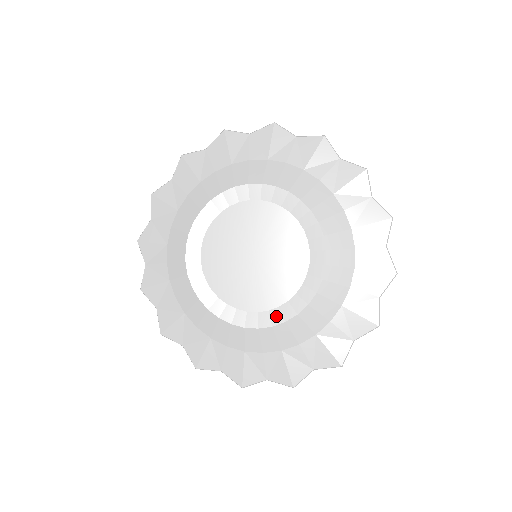
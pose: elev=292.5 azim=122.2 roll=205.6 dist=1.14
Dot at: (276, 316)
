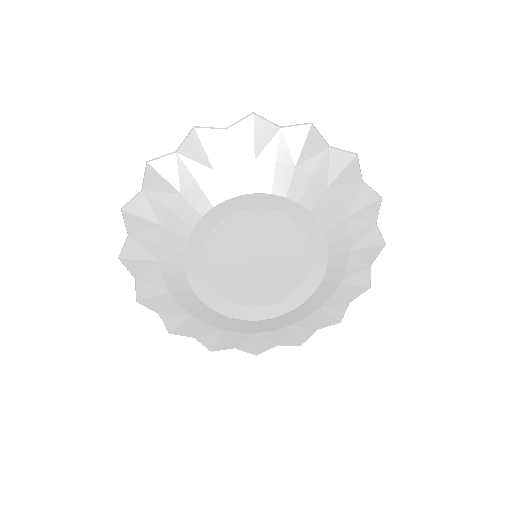
Dot at: (304, 292)
